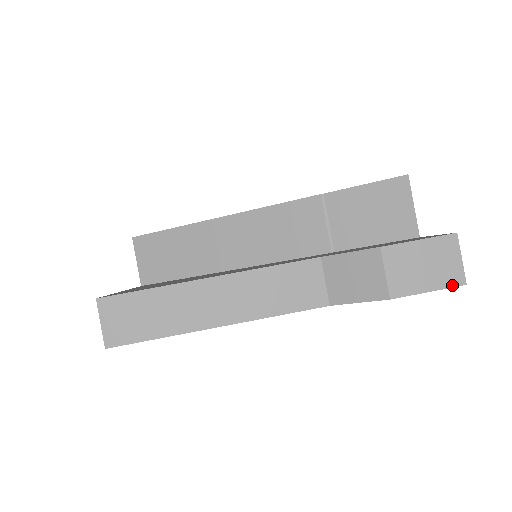
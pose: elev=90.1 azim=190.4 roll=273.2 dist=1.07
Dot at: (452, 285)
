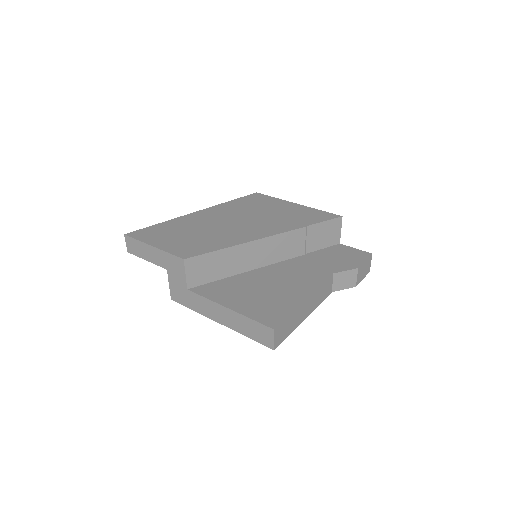
Dot at: occluded
